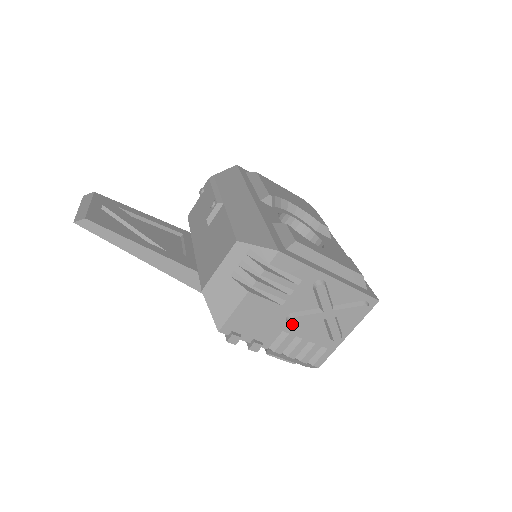
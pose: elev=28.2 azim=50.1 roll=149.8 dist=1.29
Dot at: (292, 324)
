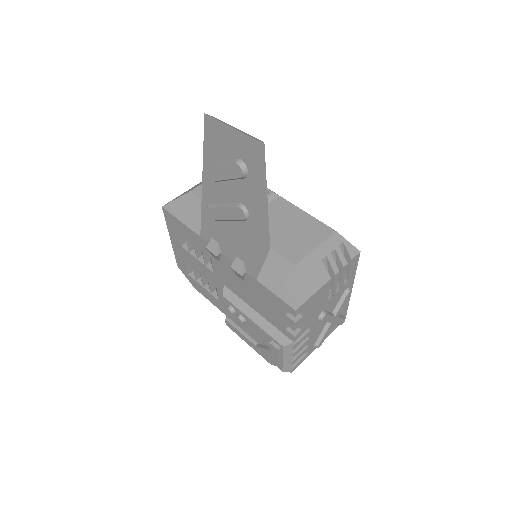
Dot at: (317, 321)
